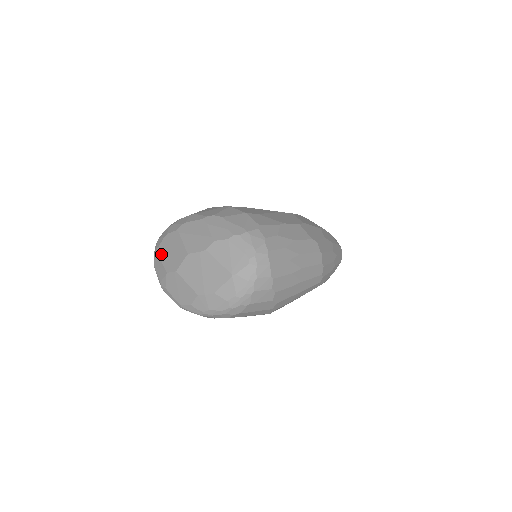
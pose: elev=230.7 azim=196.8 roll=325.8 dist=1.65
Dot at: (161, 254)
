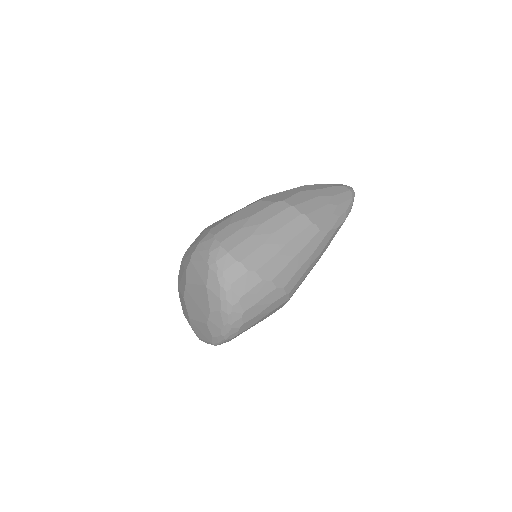
Dot at: (184, 314)
